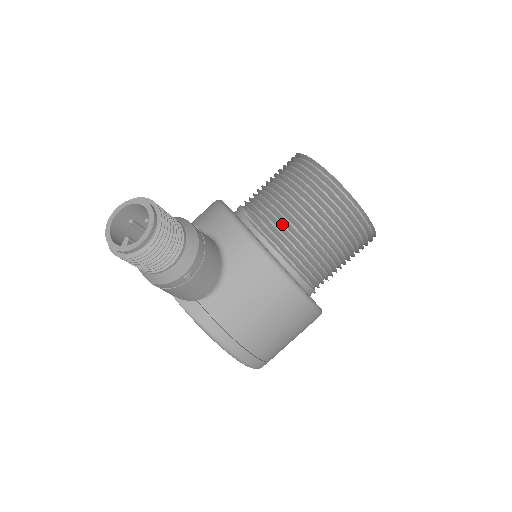
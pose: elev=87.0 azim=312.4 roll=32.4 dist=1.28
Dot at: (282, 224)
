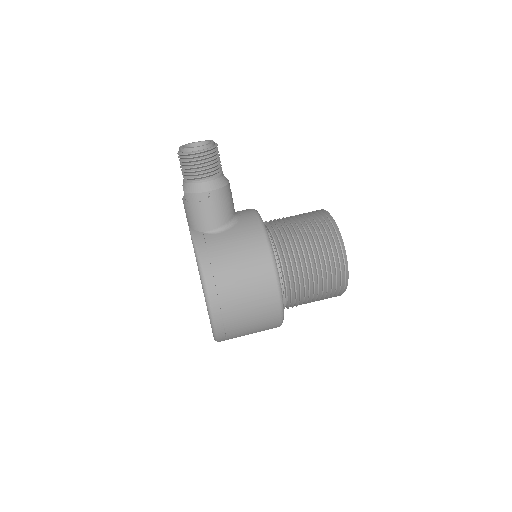
Dot at: (284, 228)
